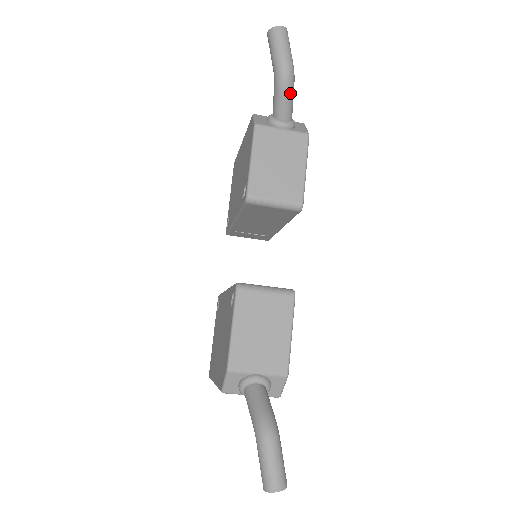
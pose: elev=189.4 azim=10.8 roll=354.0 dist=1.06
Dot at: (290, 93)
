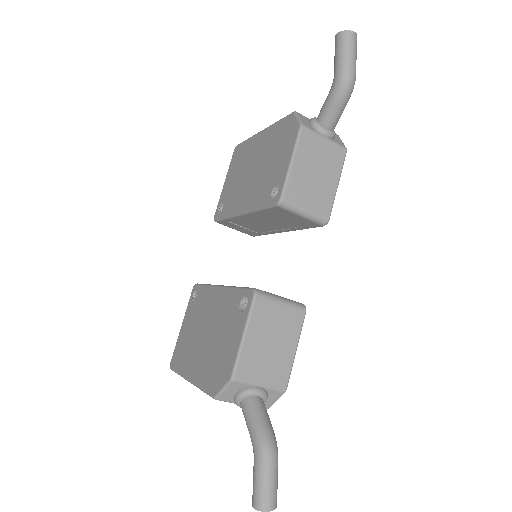
Dot at: (345, 104)
